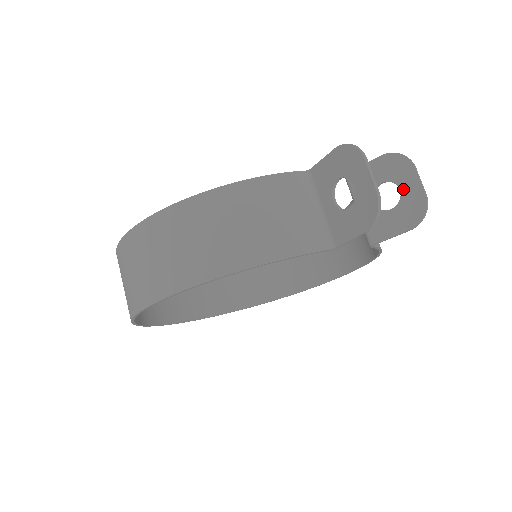
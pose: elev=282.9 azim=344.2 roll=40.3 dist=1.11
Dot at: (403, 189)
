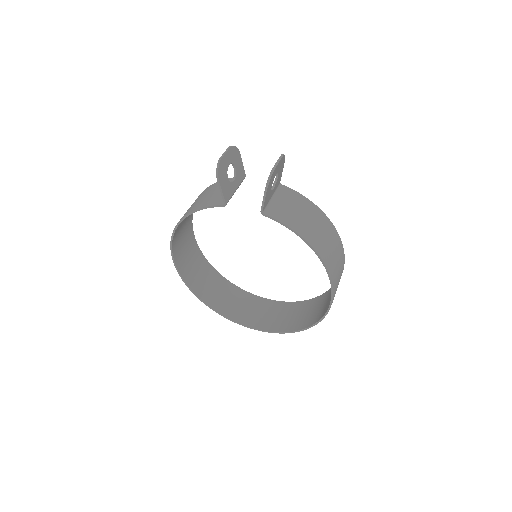
Dot at: occluded
